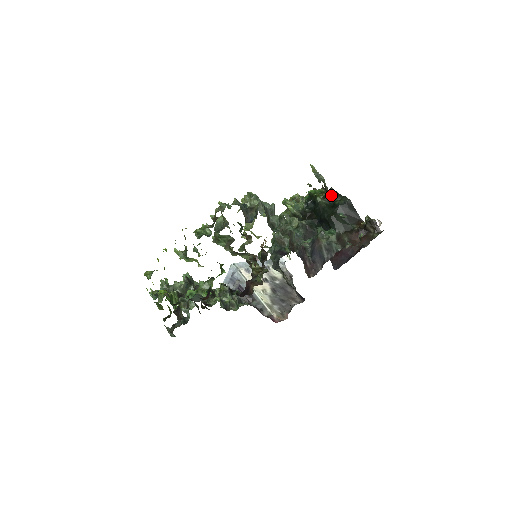
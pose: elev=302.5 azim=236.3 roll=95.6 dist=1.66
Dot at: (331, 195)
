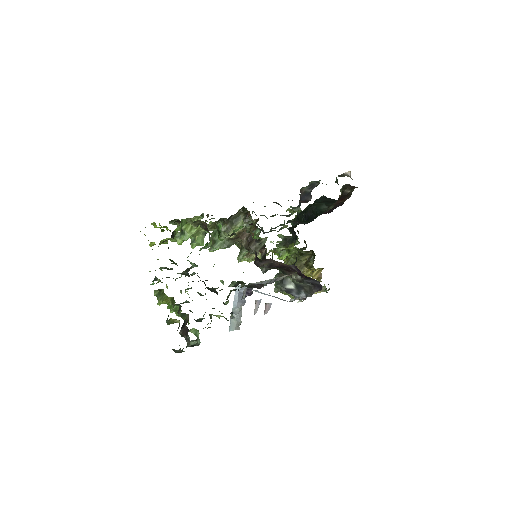
Dot at: (308, 205)
